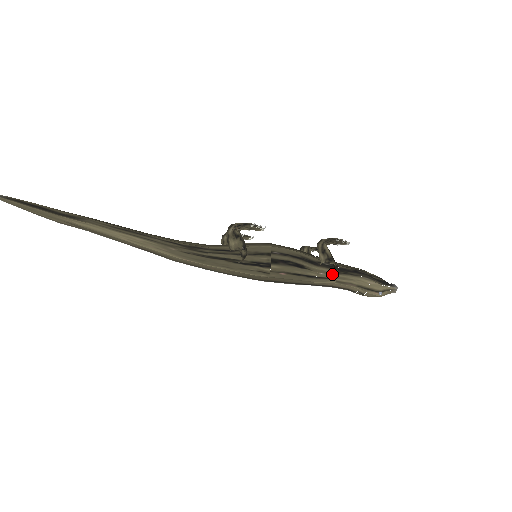
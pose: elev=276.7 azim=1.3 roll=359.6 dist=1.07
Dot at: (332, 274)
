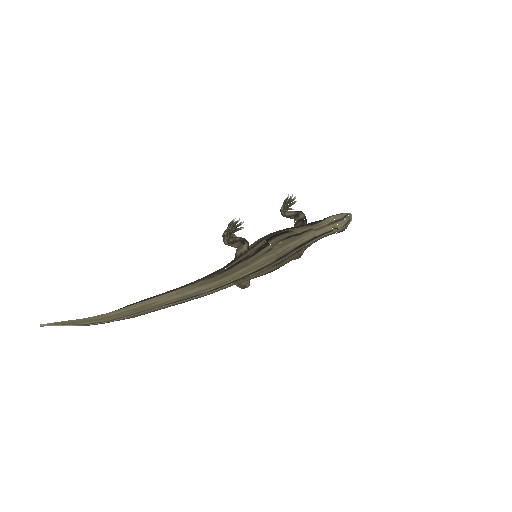
Dot at: (308, 227)
